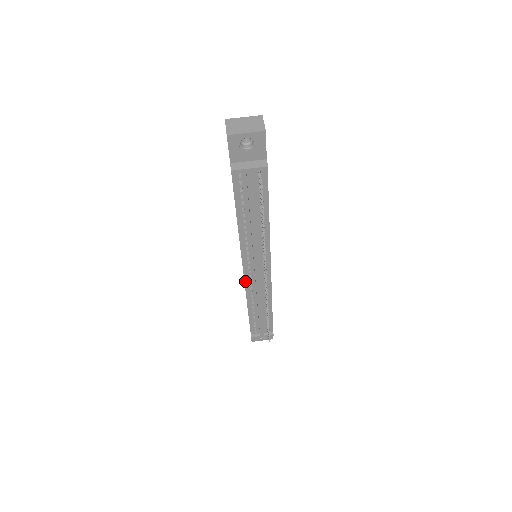
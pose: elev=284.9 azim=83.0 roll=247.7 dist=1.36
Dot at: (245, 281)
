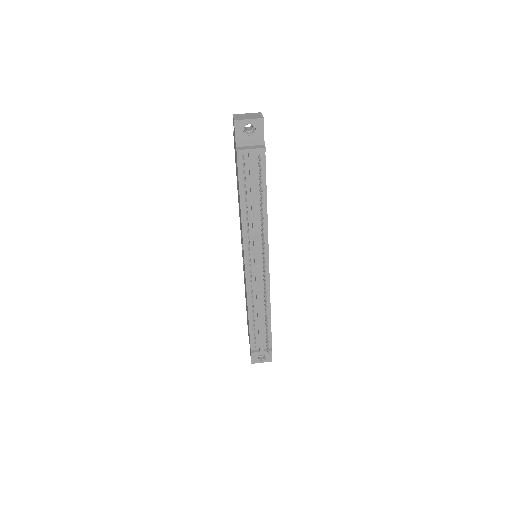
Dot at: (246, 277)
